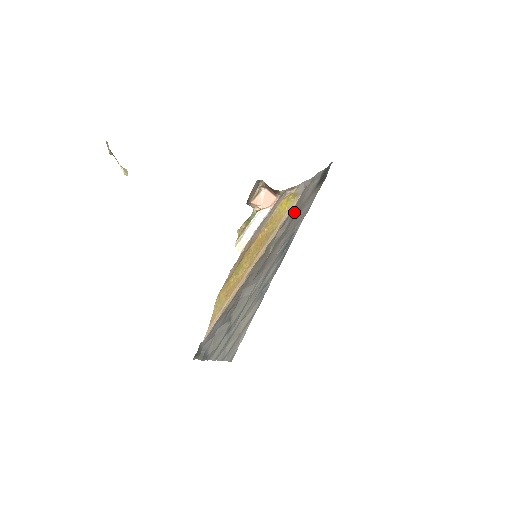
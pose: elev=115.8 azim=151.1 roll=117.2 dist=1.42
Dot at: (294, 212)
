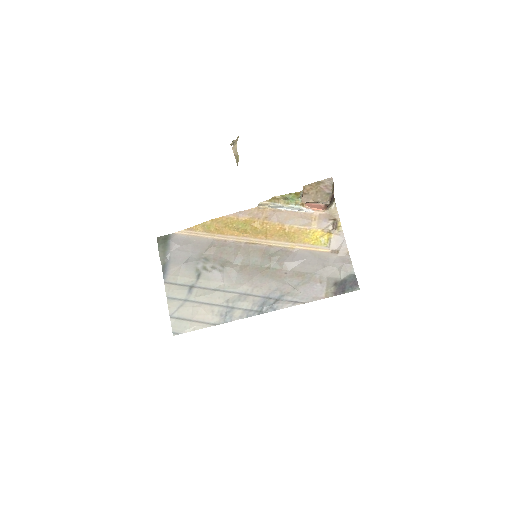
Dot at: (307, 266)
